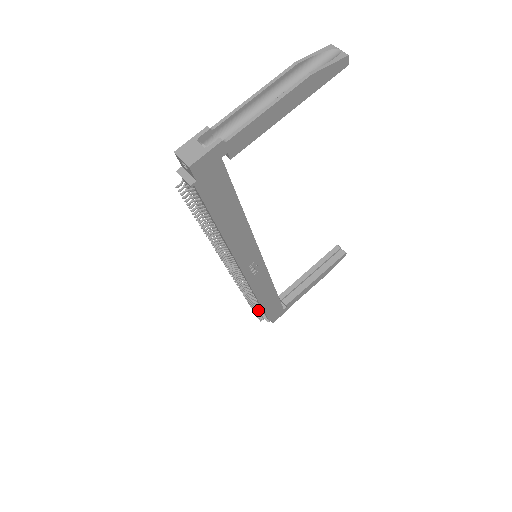
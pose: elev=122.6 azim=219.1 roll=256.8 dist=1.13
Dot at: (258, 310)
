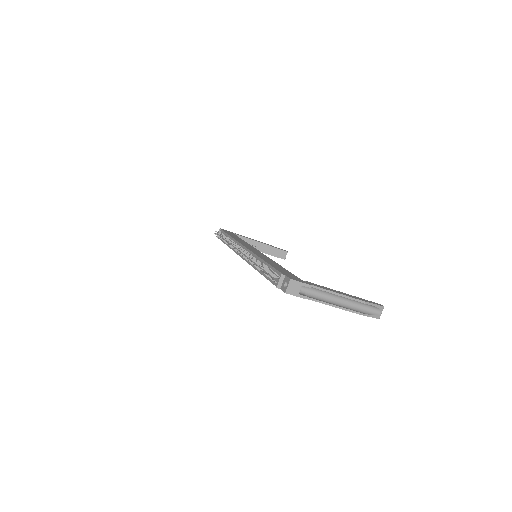
Dot at: (222, 237)
